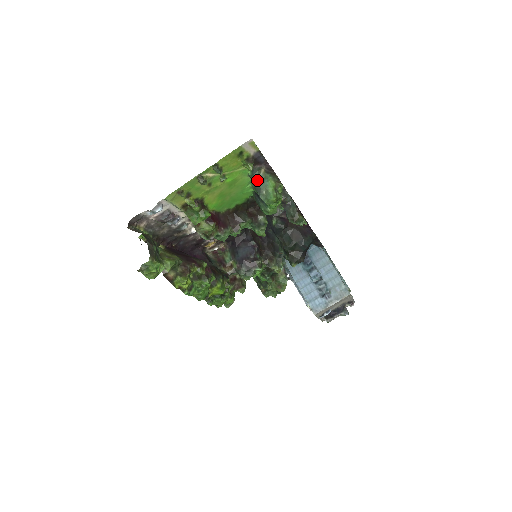
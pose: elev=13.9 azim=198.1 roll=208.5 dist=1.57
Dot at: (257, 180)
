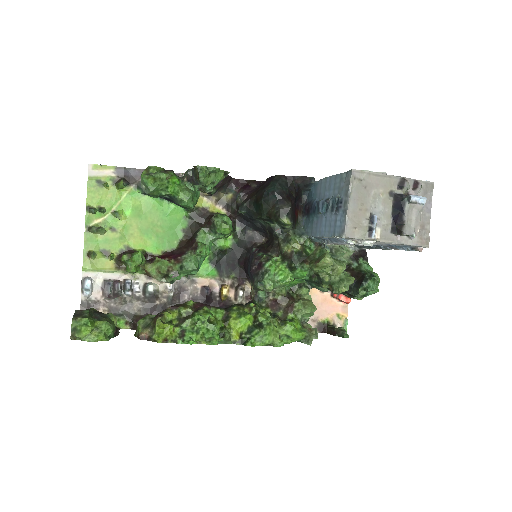
Dot at: occluded
